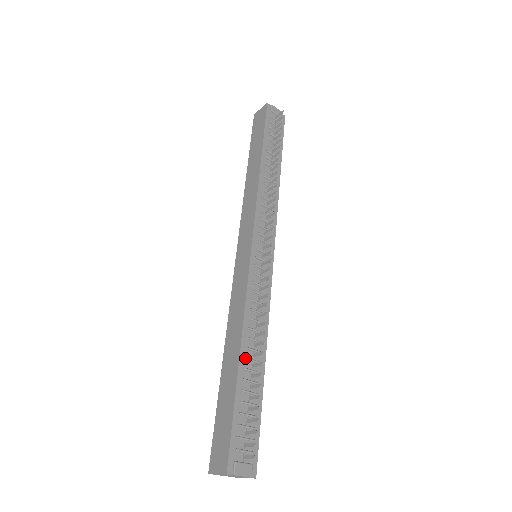
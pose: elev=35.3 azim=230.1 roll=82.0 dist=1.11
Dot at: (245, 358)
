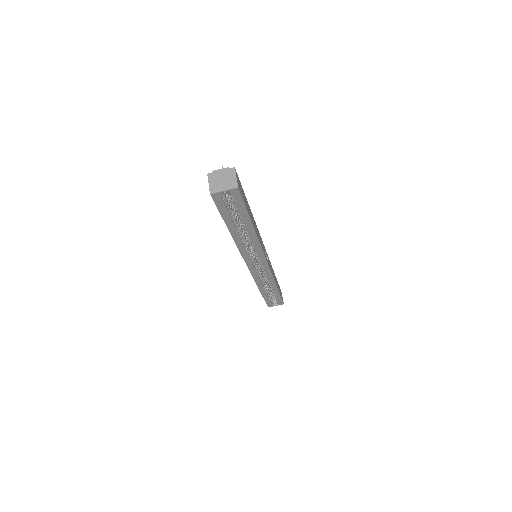
Dot at: occluded
